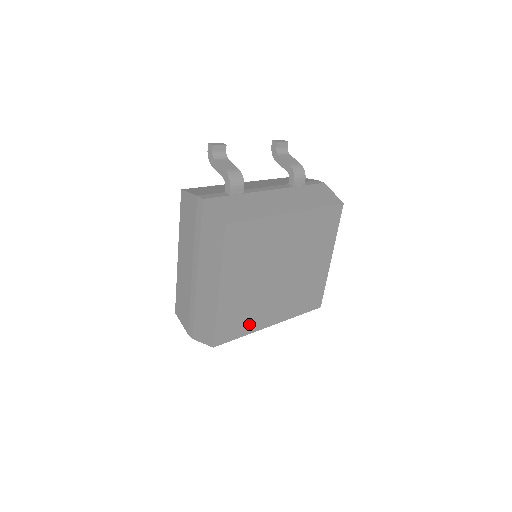
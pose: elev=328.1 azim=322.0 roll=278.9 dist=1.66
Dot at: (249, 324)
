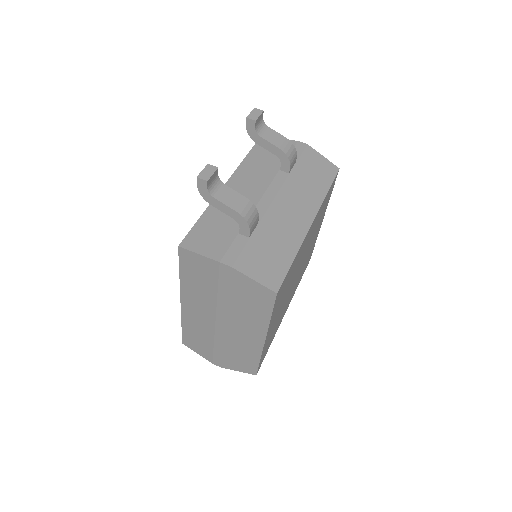
Dot at: (275, 331)
